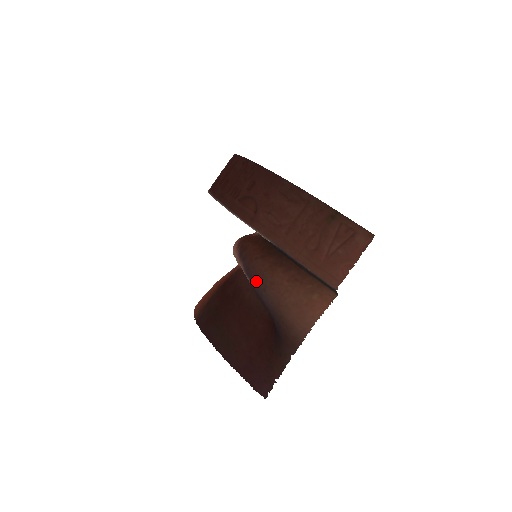
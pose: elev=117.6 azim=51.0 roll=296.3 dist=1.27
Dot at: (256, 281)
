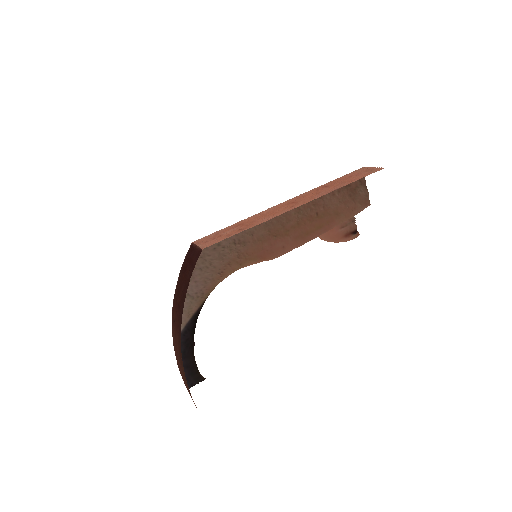
Dot at: occluded
